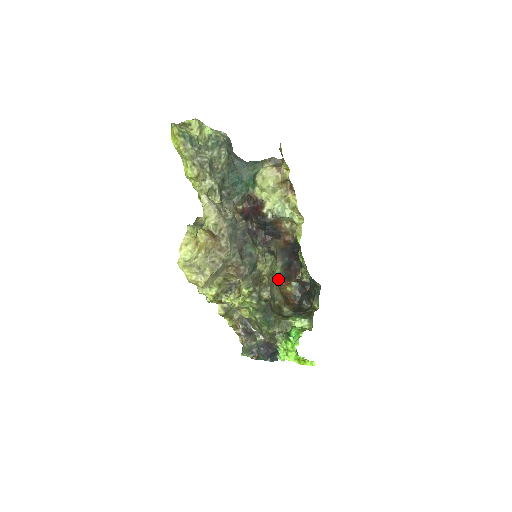
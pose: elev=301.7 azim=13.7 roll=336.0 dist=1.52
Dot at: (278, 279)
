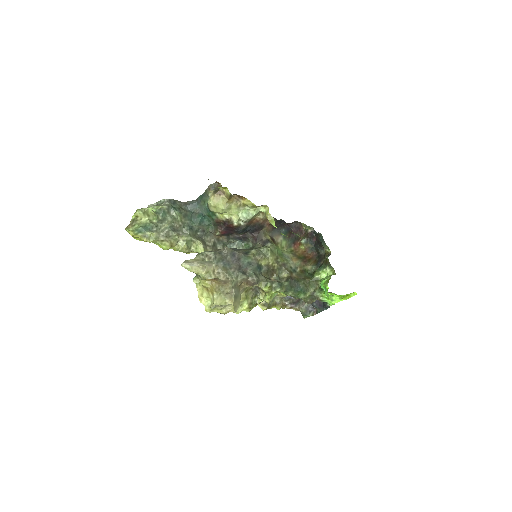
Dot at: (289, 247)
